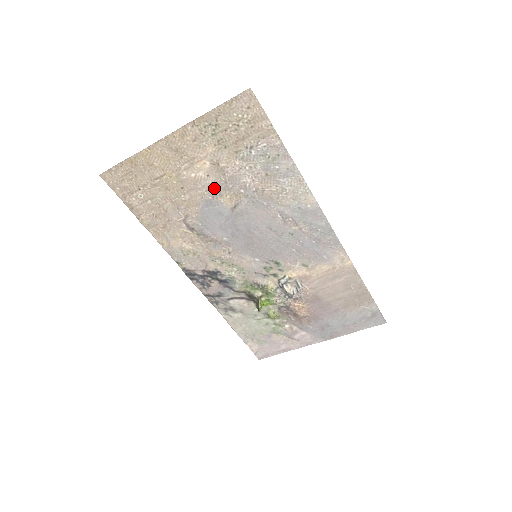
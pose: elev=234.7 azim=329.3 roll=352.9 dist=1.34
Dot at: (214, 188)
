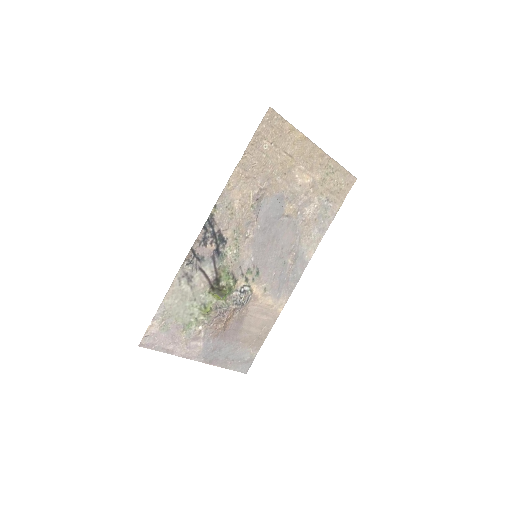
Dot at: (293, 195)
